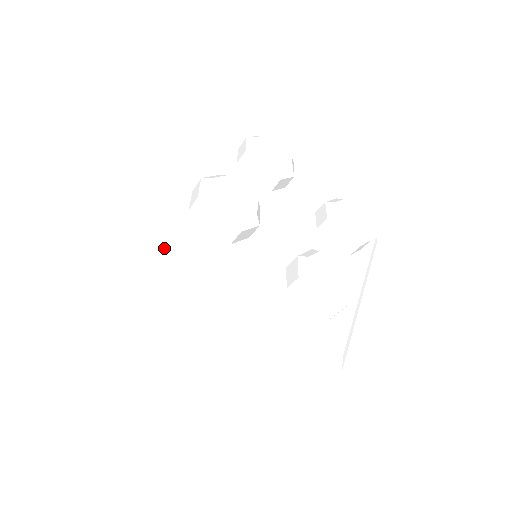
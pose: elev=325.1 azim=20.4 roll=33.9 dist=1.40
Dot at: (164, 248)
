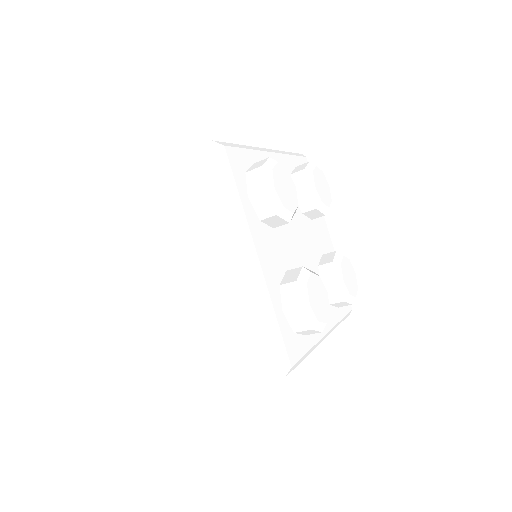
Dot at: (209, 186)
